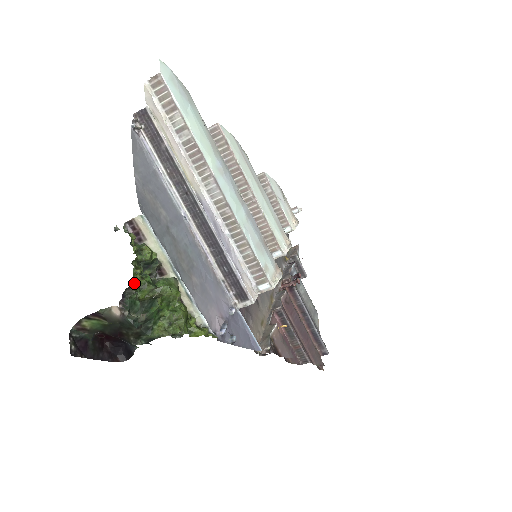
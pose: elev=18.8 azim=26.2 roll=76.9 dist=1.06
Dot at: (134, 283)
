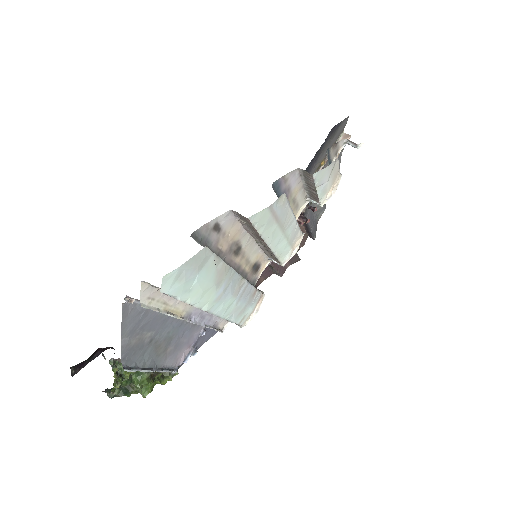
Dot at: (114, 389)
